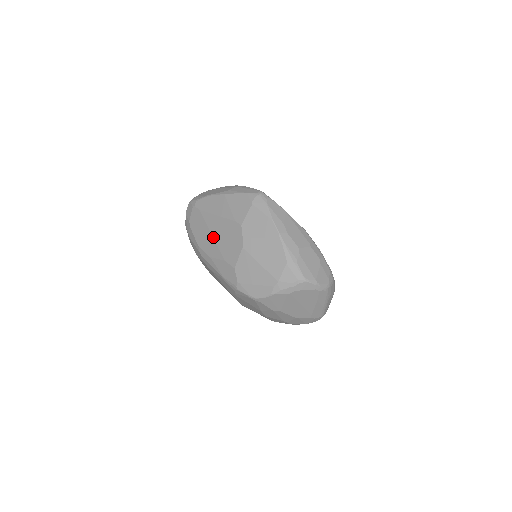
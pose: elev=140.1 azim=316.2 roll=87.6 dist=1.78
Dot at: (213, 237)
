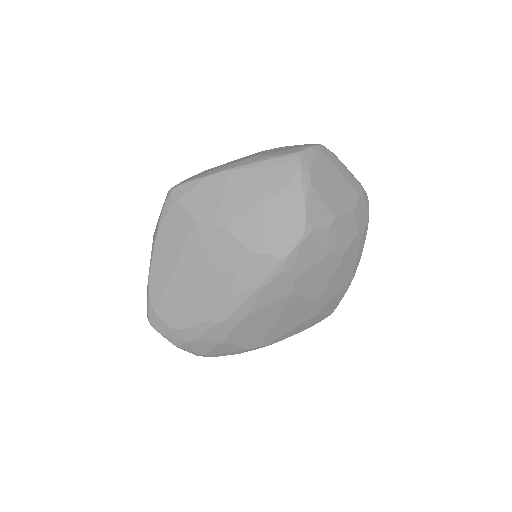
Dot at: (201, 284)
